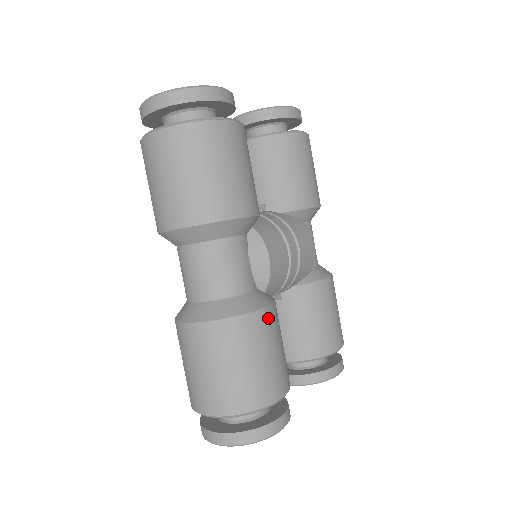
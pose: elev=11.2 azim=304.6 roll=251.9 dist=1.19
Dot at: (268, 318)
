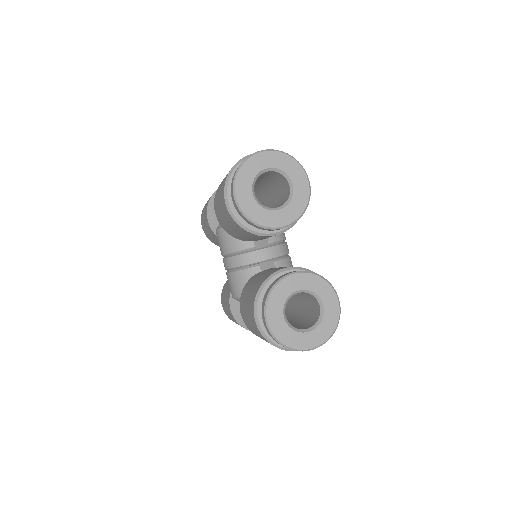
Dot at: occluded
